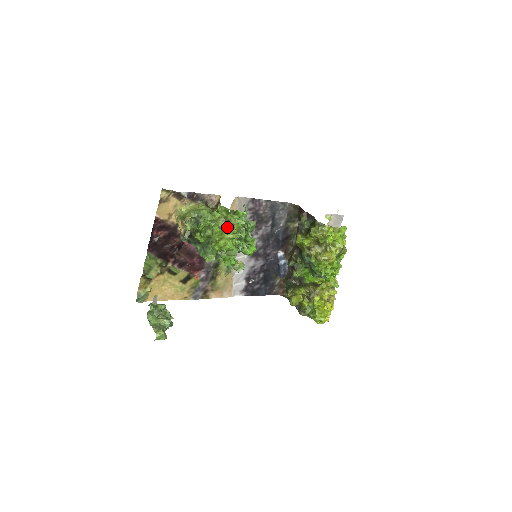
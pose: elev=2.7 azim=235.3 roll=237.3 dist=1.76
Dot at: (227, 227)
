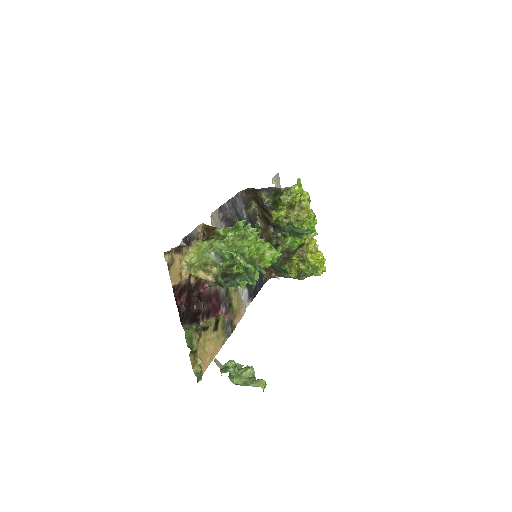
Dot at: (247, 243)
